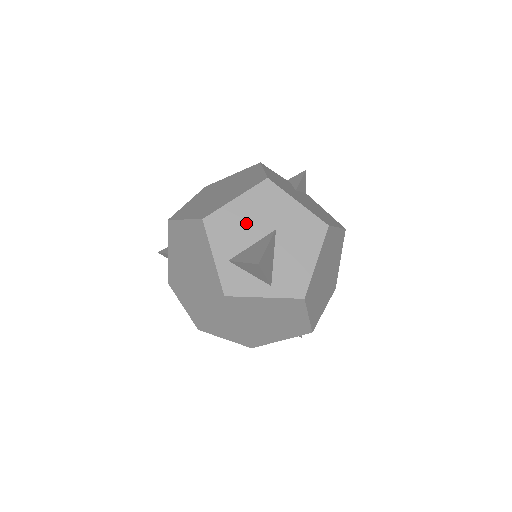
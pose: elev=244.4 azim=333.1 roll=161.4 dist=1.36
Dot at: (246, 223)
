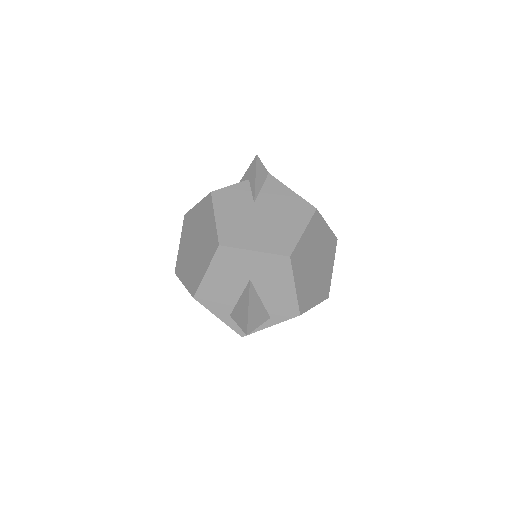
Dot at: (225, 286)
